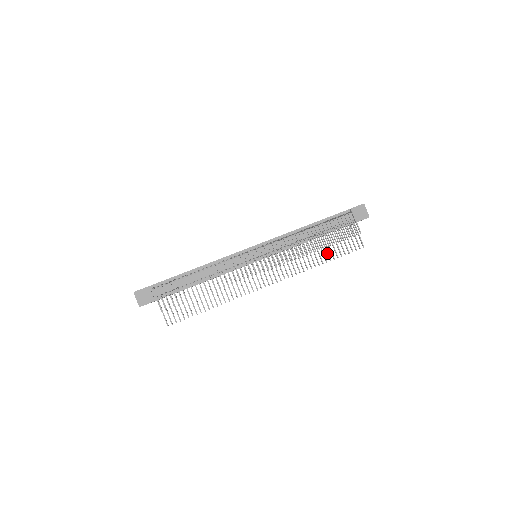
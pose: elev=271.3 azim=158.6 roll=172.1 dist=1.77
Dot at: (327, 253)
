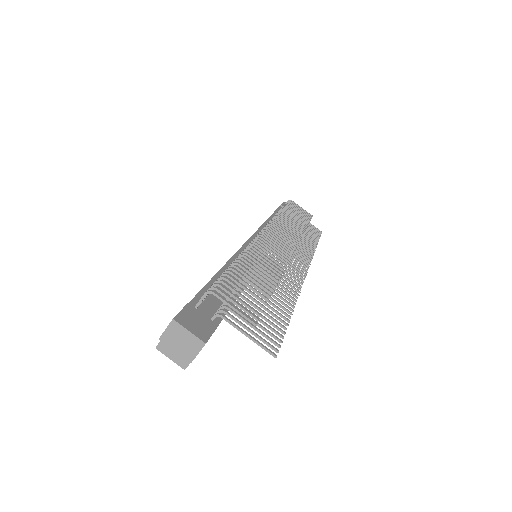
Dot at: (308, 237)
